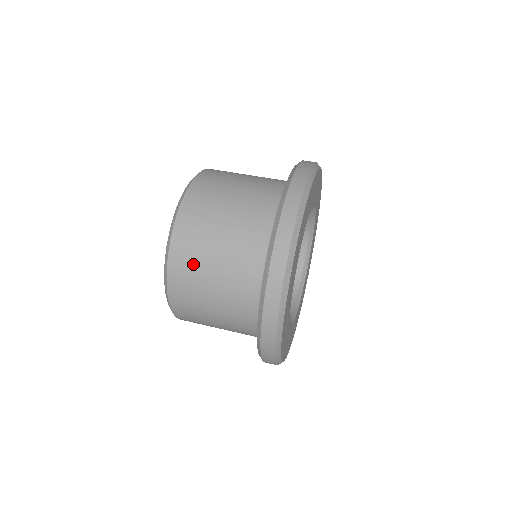
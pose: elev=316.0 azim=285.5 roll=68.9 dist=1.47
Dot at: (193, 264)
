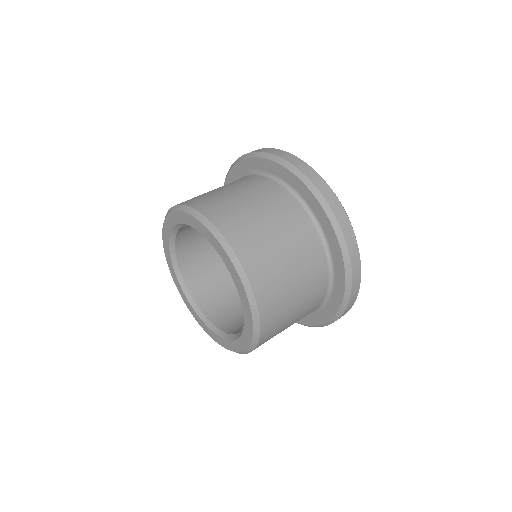
Dot at: (280, 306)
